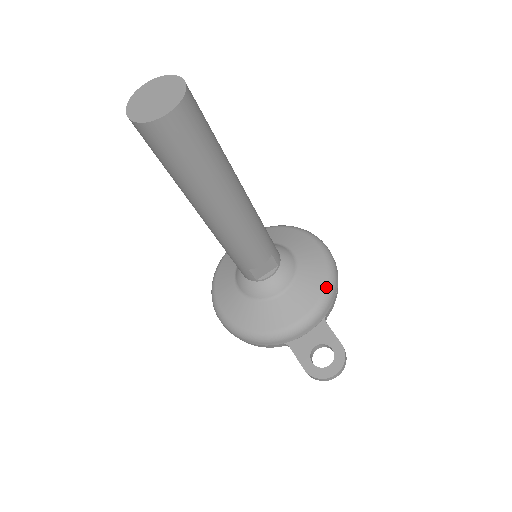
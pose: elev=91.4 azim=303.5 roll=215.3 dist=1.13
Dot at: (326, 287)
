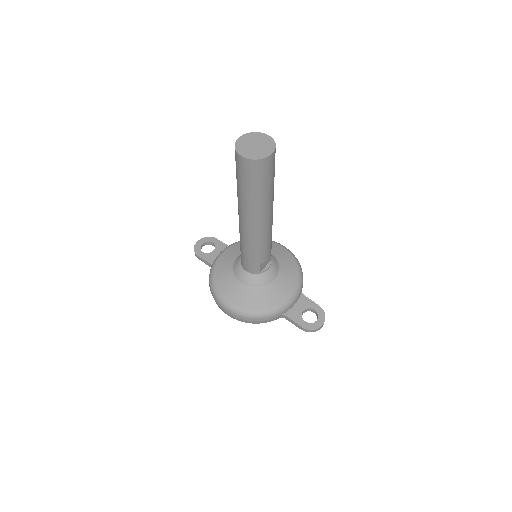
Dot at: (299, 271)
